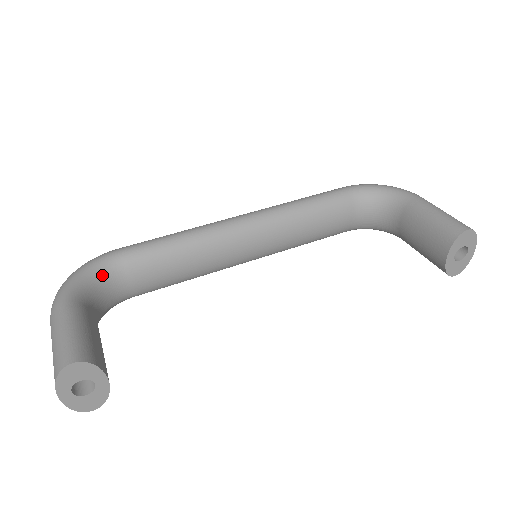
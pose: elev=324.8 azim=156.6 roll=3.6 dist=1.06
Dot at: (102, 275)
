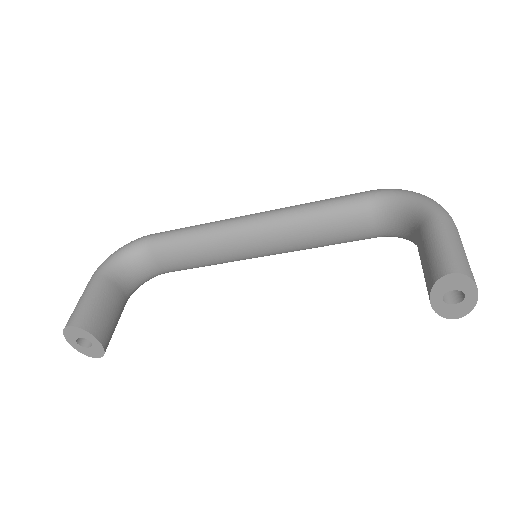
Dot at: (134, 255)
